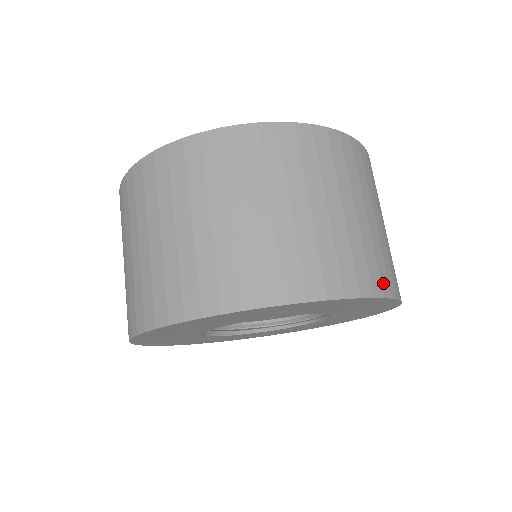
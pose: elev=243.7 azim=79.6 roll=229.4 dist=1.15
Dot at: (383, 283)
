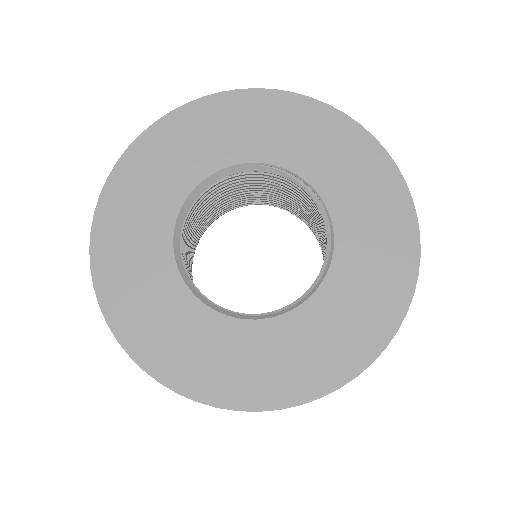
Dot at: occluded
